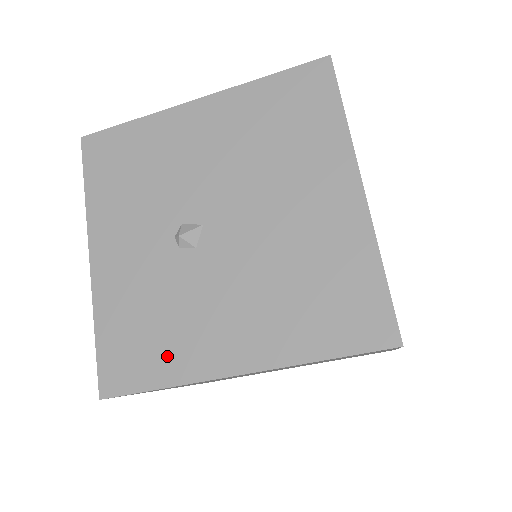
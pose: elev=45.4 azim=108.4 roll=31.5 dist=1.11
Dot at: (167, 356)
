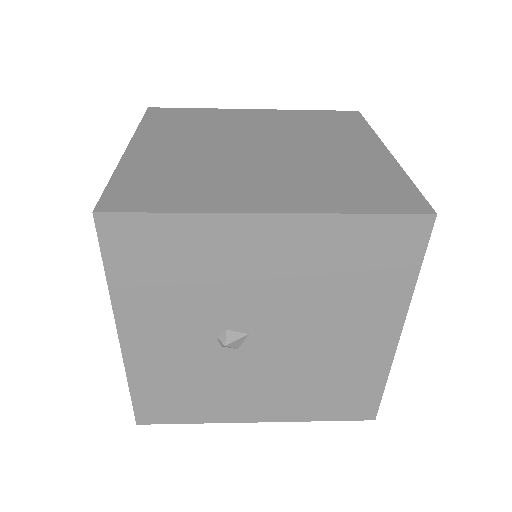
Dot at: (200, 409)
